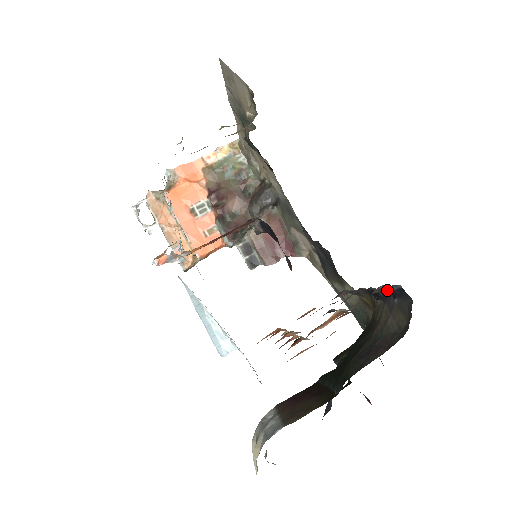
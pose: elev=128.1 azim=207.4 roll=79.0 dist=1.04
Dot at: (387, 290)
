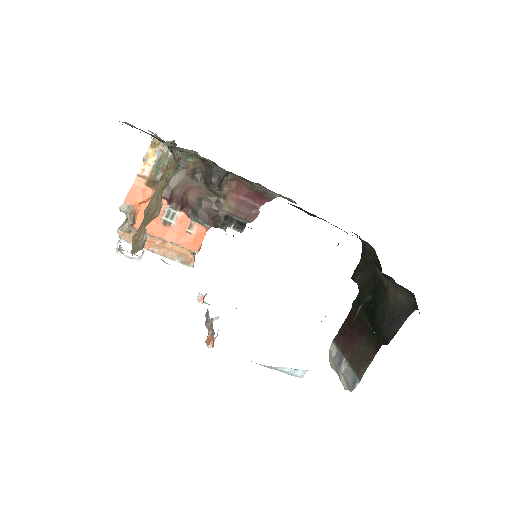
Dot at: occluded
